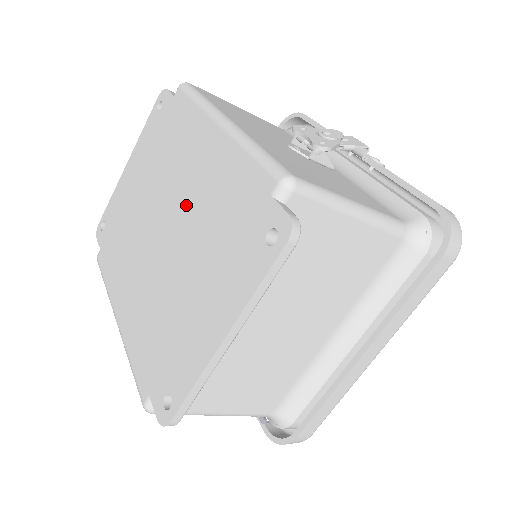
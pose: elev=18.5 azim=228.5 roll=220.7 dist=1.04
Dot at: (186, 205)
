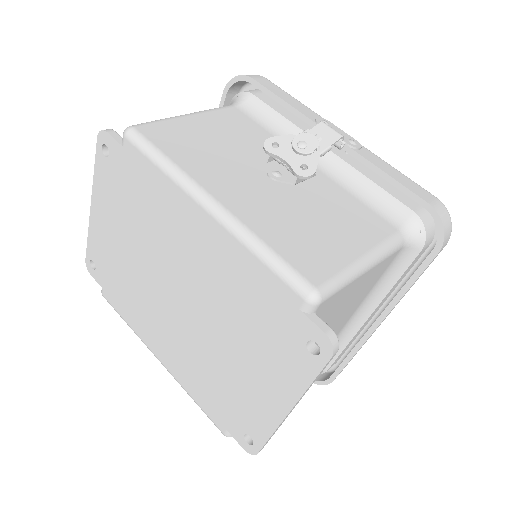
Dot at: (198, 283)
